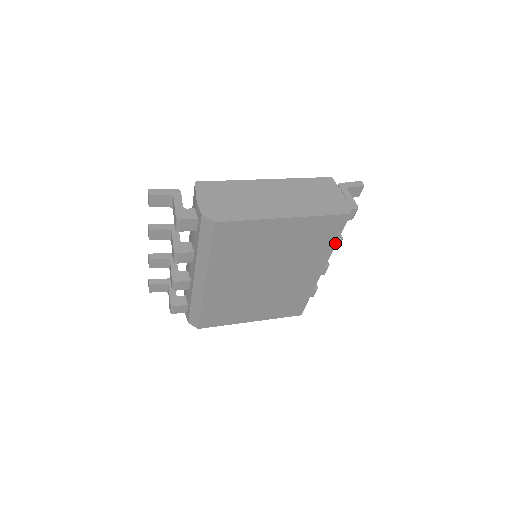
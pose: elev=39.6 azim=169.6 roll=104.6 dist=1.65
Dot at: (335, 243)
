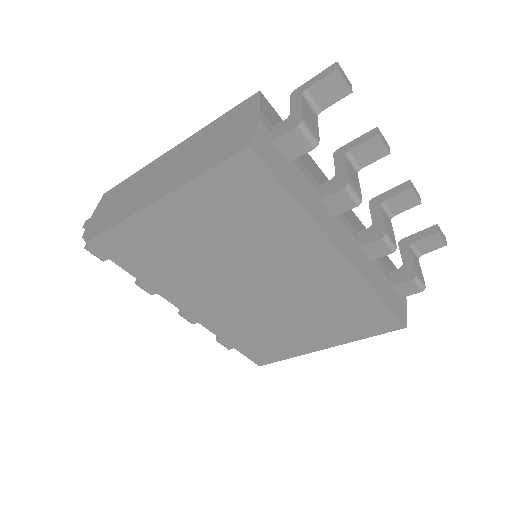
Dot at: (296, 203)
